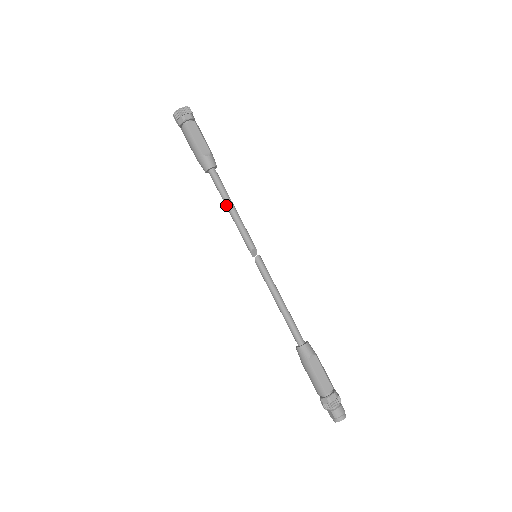
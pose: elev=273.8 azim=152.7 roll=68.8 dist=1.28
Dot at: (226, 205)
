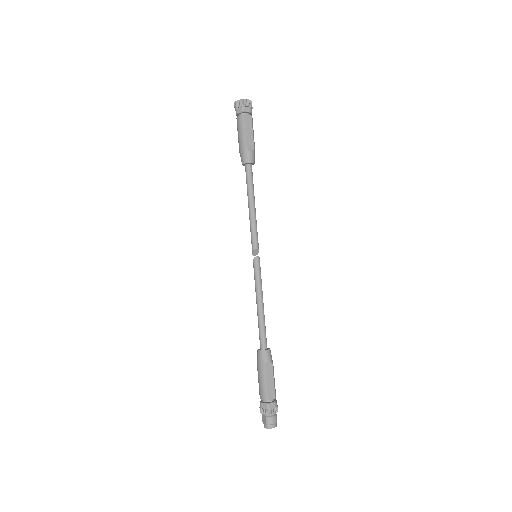
Dot at: (248, 201)
